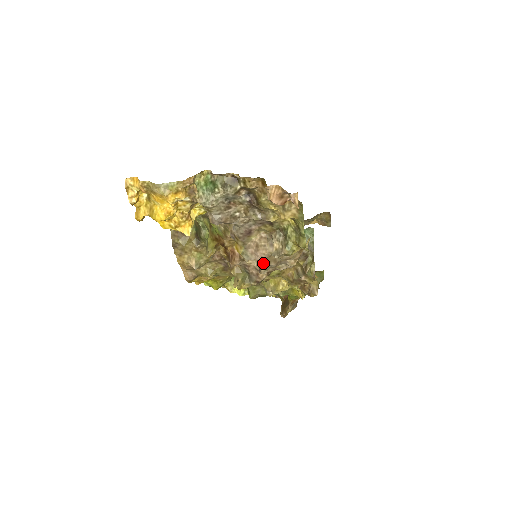
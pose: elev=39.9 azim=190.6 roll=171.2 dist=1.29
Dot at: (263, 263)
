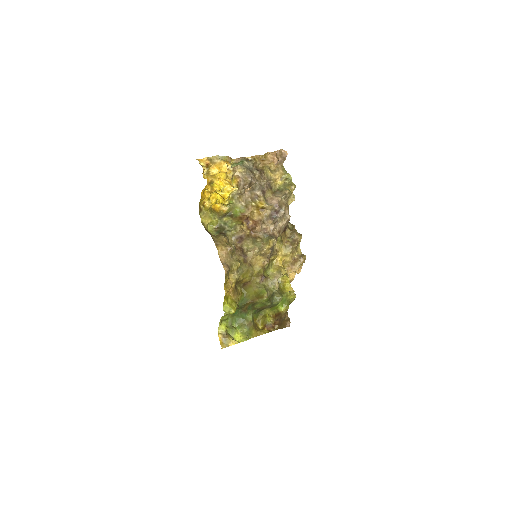
Dot at: (279, 206)
